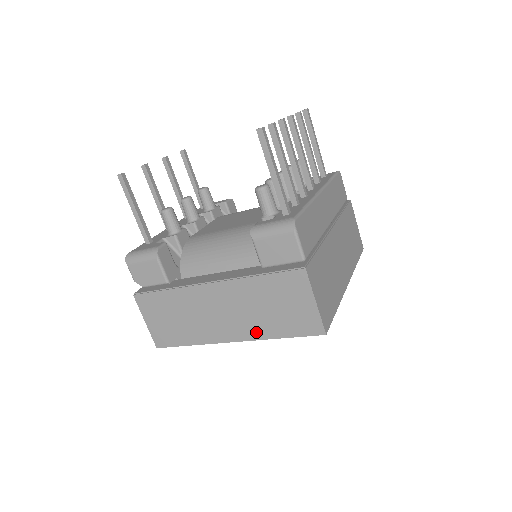
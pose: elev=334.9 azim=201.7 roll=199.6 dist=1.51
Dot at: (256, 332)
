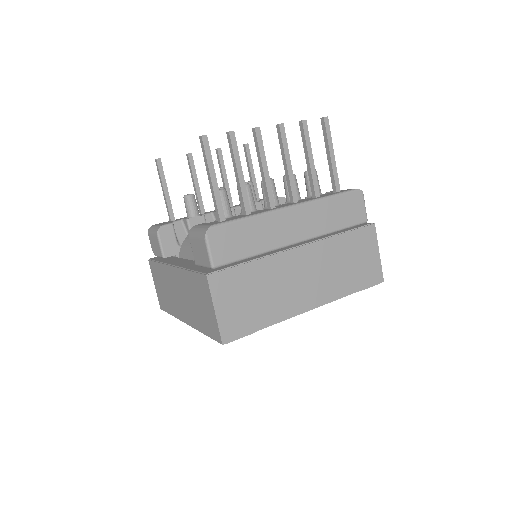
Dot at: (194, 321)
